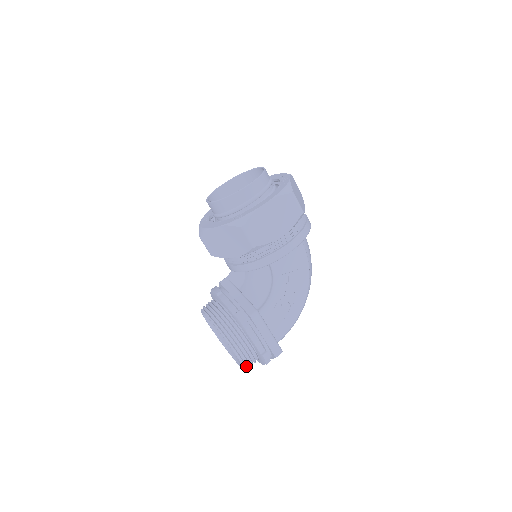
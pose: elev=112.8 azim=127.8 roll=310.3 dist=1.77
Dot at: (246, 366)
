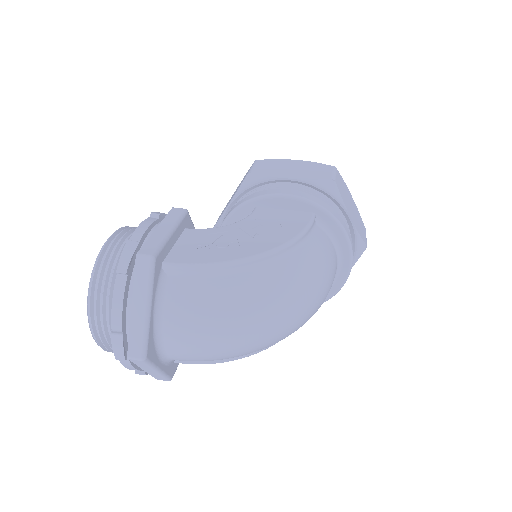
Dot at: (96, 280)
